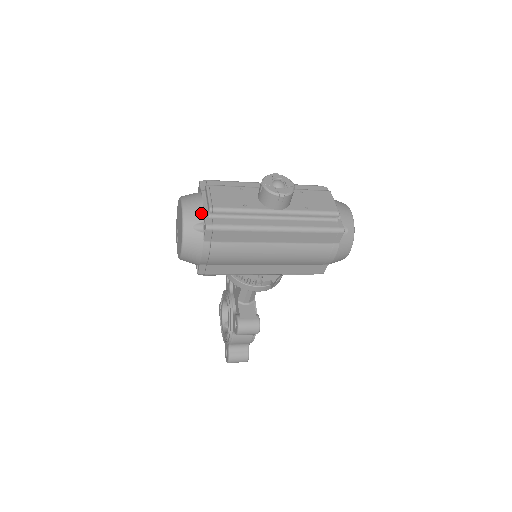
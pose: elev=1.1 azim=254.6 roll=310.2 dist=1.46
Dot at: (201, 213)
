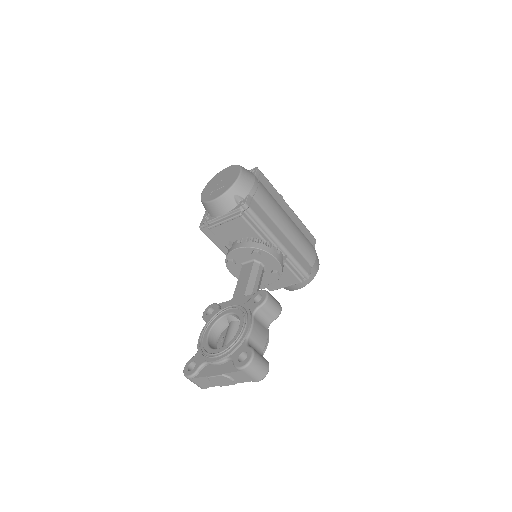
Dot at: occluded
